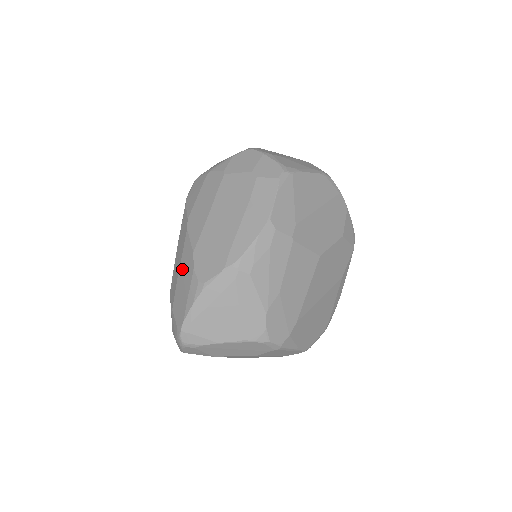
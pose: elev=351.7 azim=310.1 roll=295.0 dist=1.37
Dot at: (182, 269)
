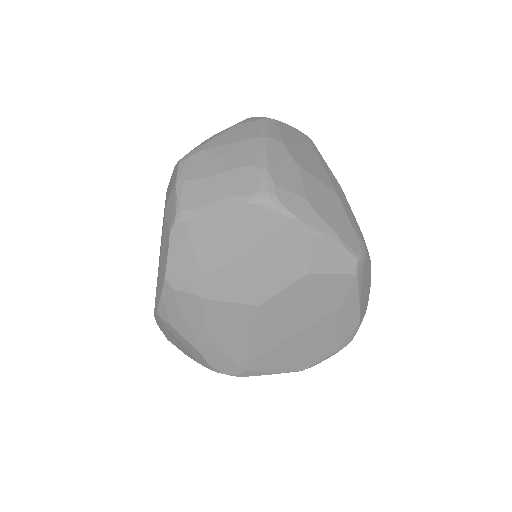
Dot at: occluded
